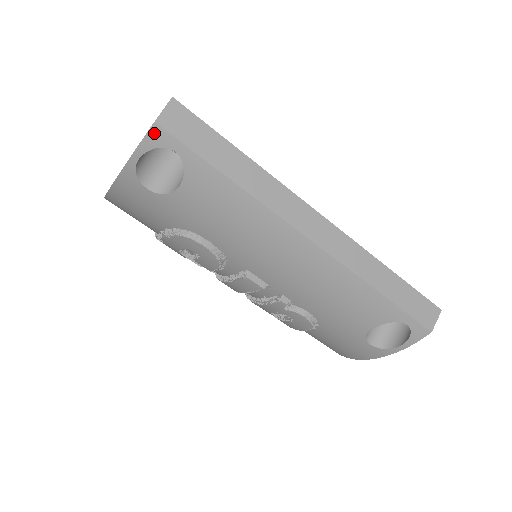
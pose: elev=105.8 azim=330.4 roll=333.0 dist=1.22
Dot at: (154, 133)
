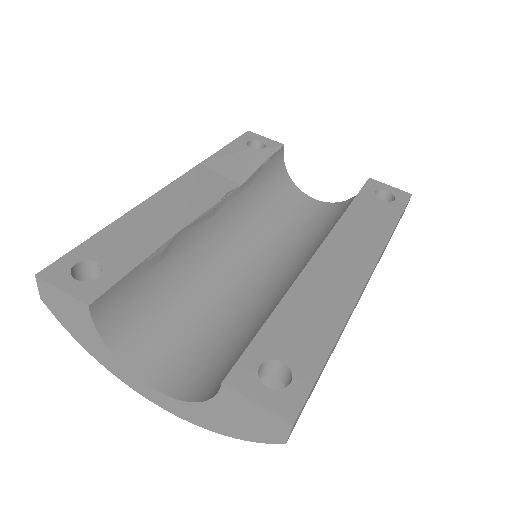
Dot at: occluded
